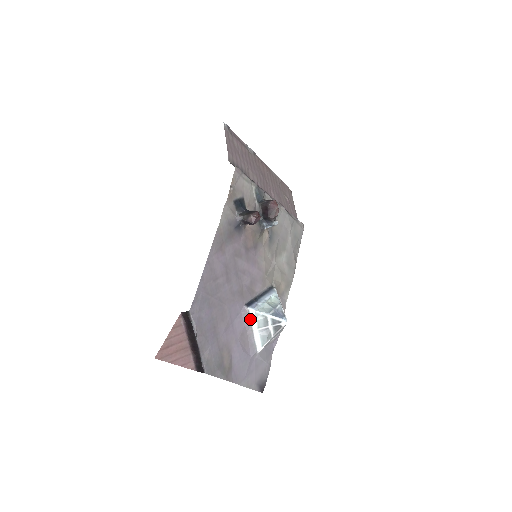
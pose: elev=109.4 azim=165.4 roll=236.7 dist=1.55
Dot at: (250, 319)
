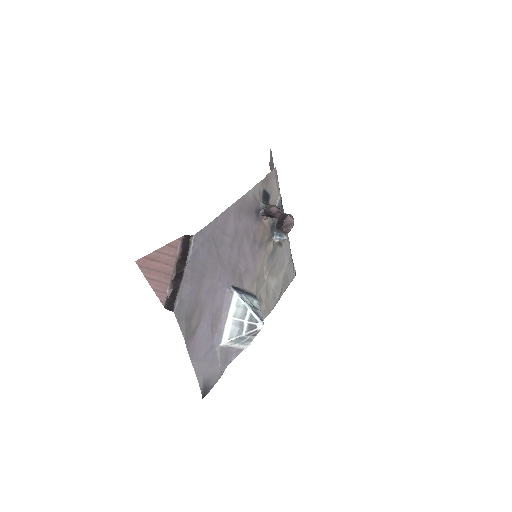
Dot at: (230, 302)
